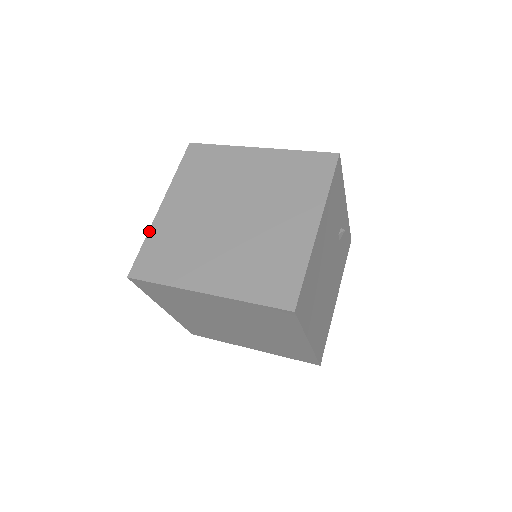
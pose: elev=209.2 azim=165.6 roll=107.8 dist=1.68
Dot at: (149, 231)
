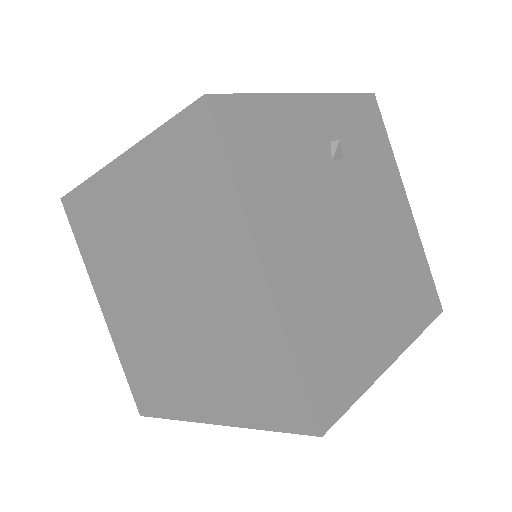
Dot at: (116, 350)
